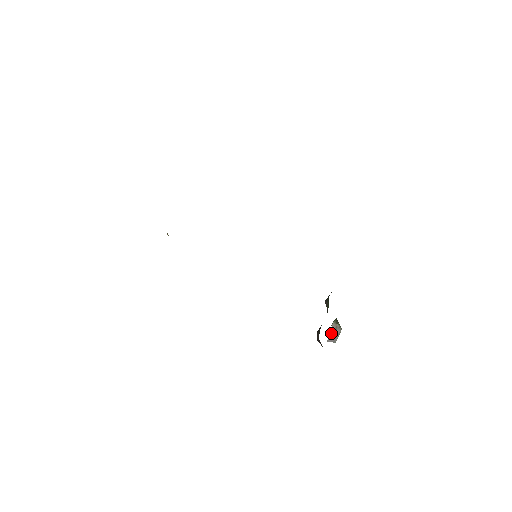
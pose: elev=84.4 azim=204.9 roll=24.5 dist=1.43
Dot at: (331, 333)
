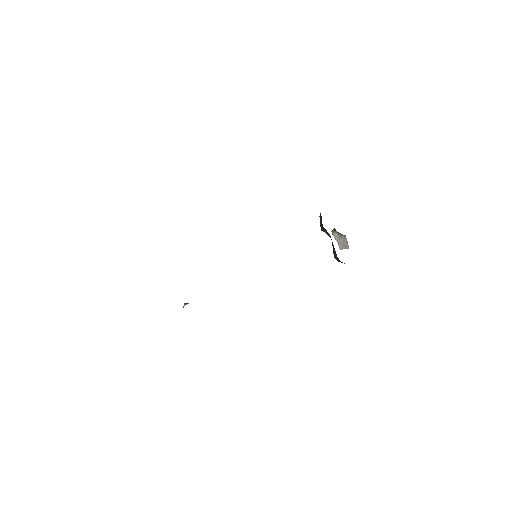
Dot at: (338, 242)
